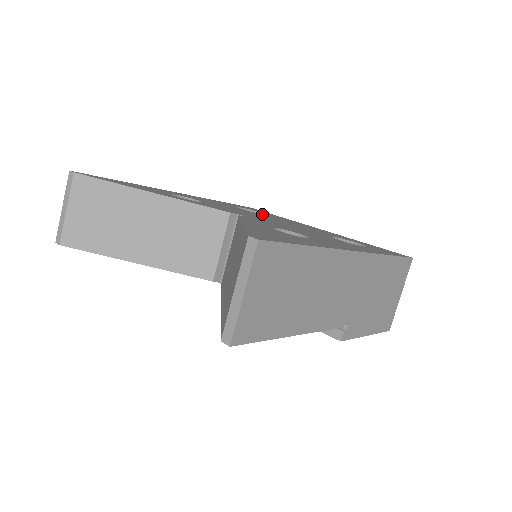
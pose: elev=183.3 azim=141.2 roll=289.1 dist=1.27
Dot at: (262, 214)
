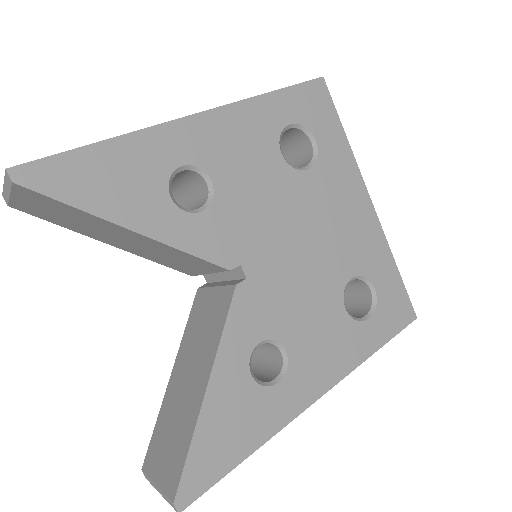
Dot at: (306, 170)
